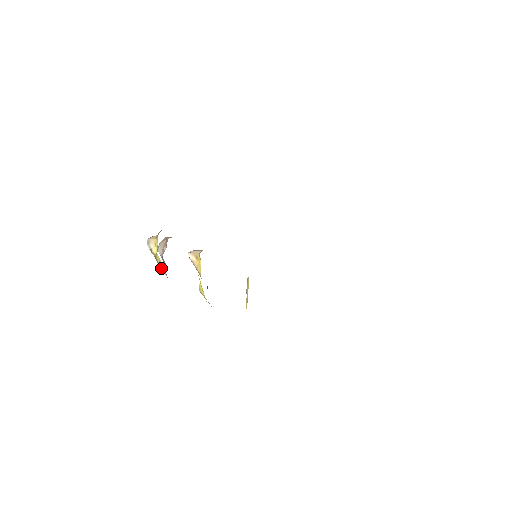
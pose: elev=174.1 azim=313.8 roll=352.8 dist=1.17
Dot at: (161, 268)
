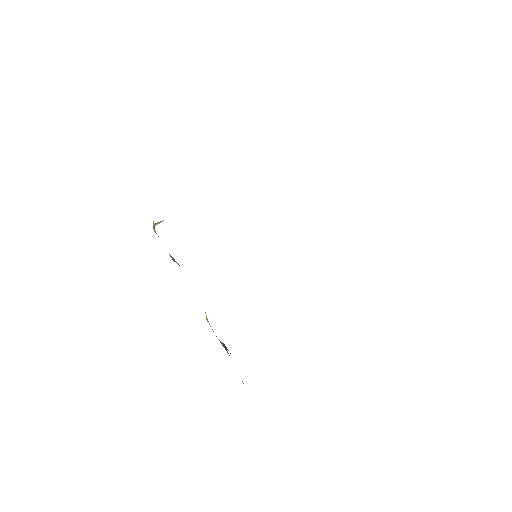
Dot at: occluded
